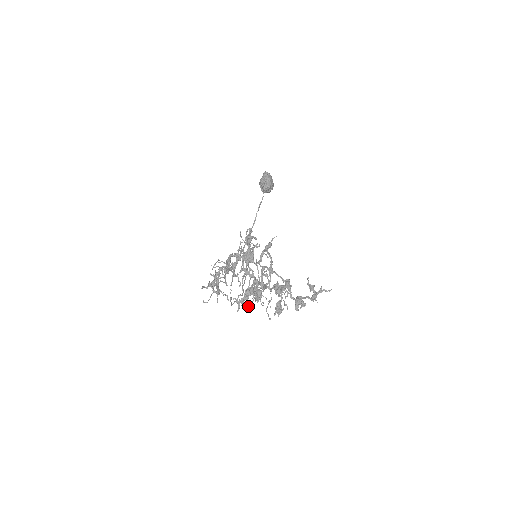
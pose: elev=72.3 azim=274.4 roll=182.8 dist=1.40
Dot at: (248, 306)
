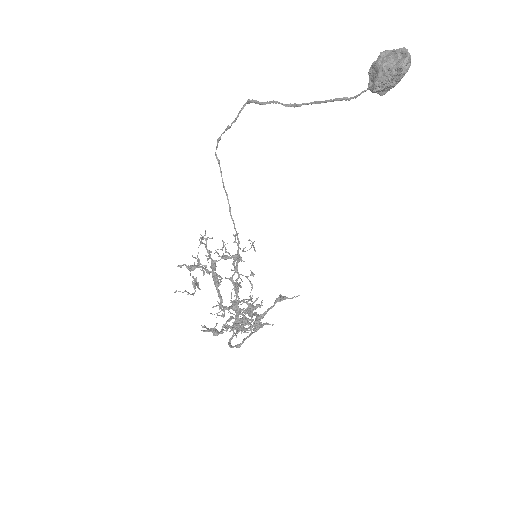
Dot at: occluded
